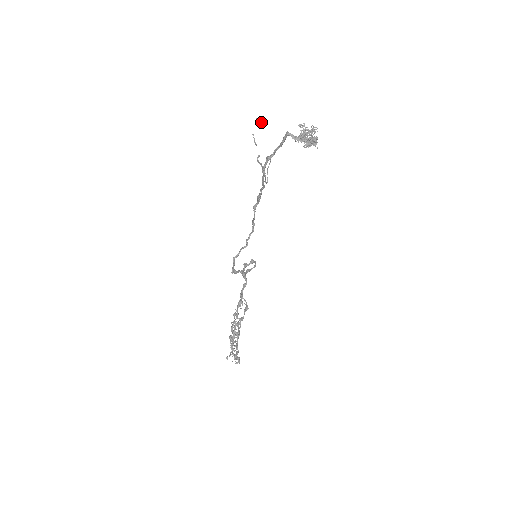
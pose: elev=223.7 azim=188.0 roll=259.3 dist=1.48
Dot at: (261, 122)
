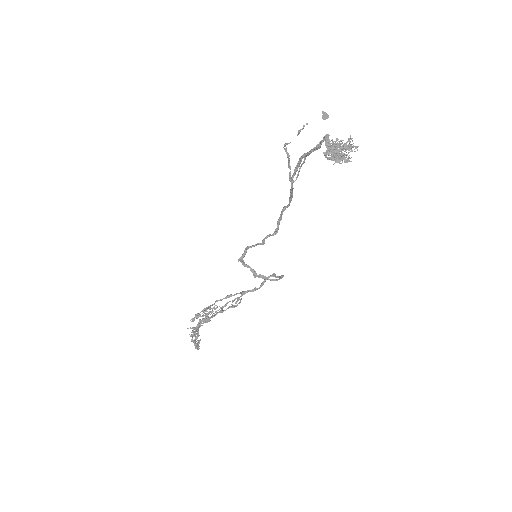
Dot at: (323, 117)
